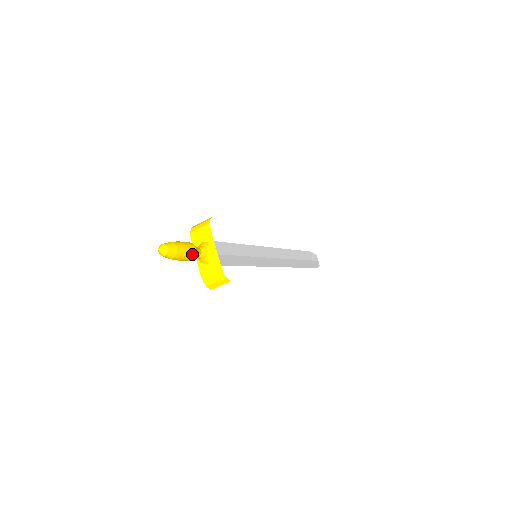
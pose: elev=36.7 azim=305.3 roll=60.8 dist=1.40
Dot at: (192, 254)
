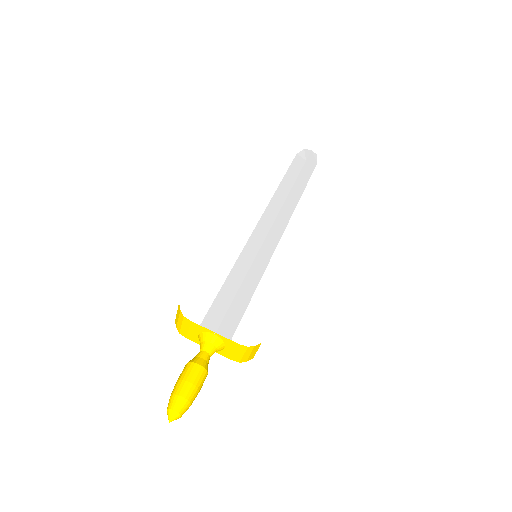
Dot at: (201, 375)
